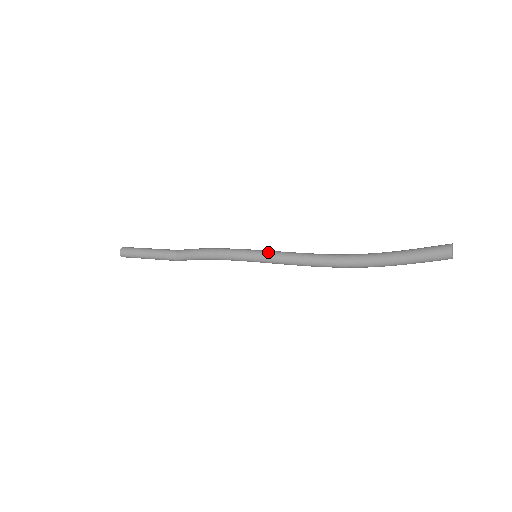
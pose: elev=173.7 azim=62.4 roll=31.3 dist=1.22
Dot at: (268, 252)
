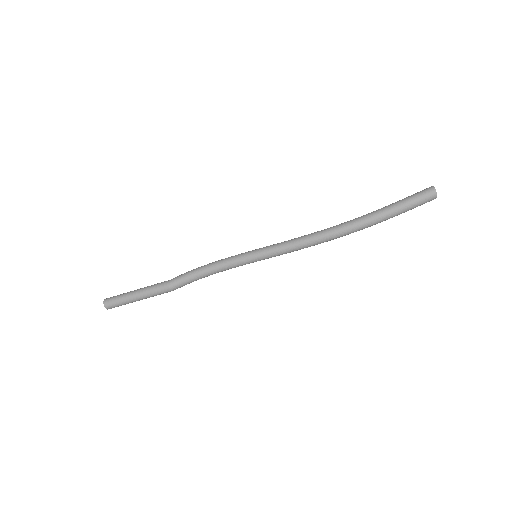
Dot at: occluded
